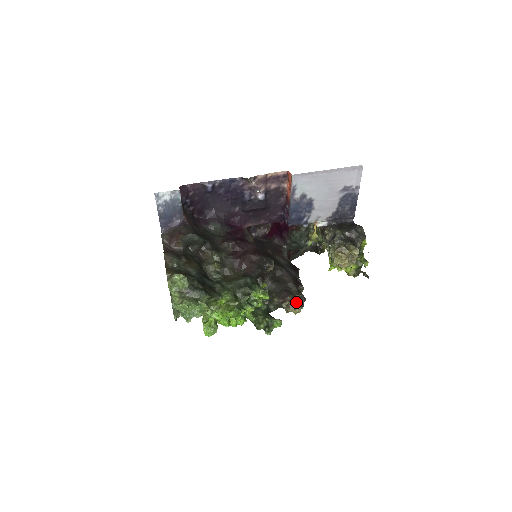
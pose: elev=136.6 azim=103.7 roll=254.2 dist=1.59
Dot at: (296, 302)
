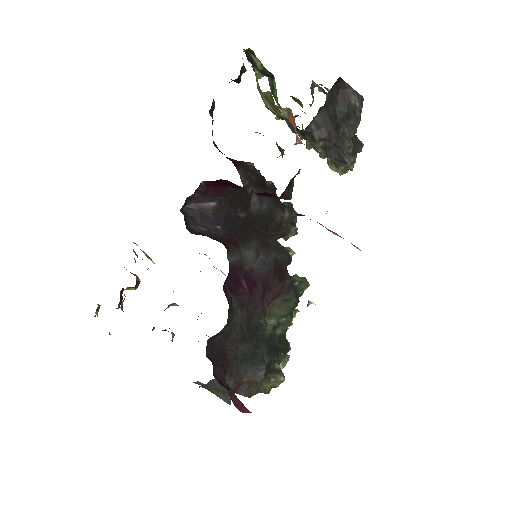
Dot at: (295, 226)
